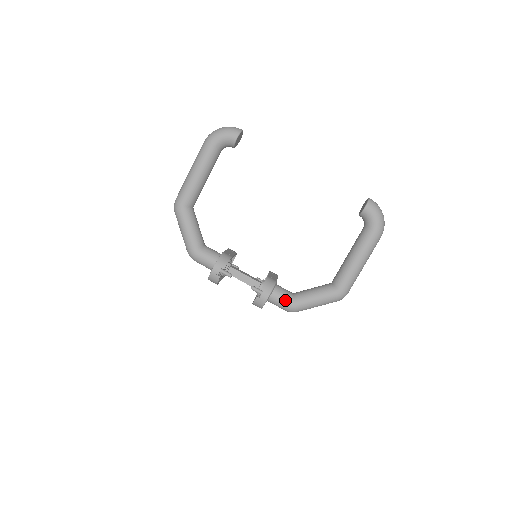
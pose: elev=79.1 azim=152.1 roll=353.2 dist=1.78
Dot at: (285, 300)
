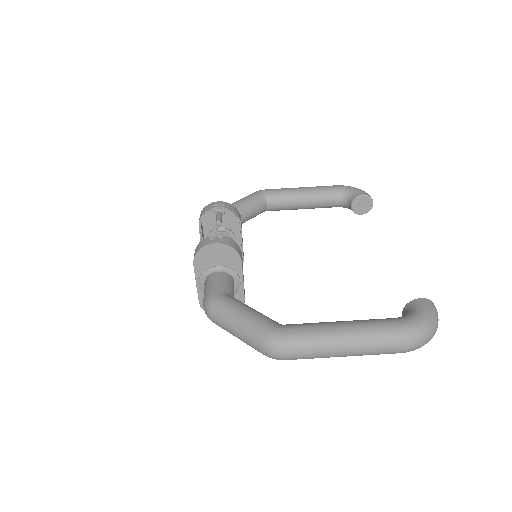
Dot at: (221, 286)
